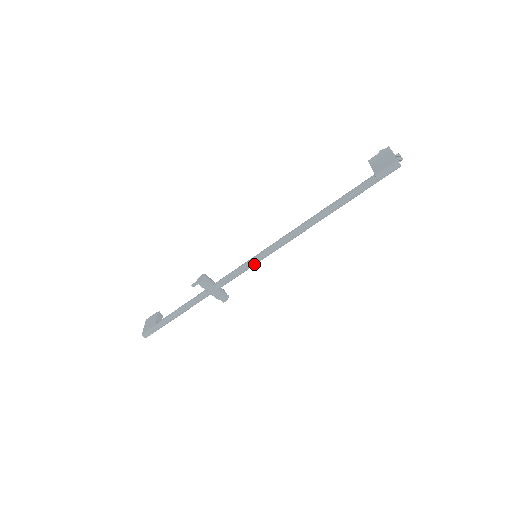
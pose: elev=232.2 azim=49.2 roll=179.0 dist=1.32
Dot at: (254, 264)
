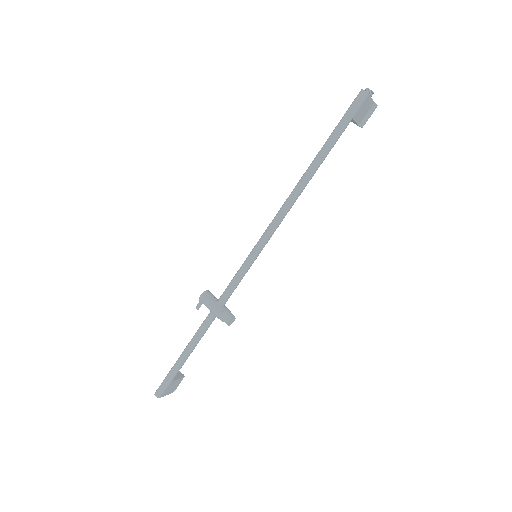
Dot at: (250, 260)
